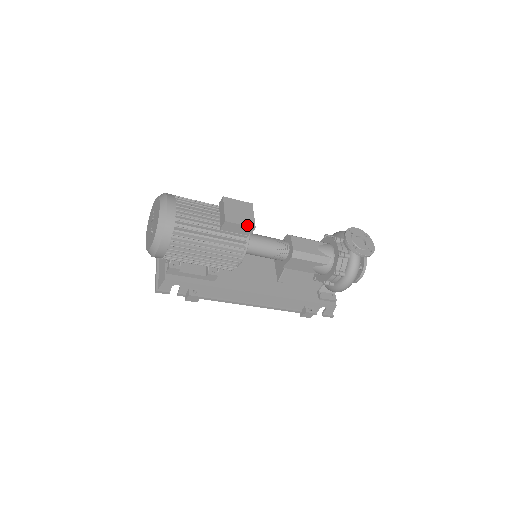
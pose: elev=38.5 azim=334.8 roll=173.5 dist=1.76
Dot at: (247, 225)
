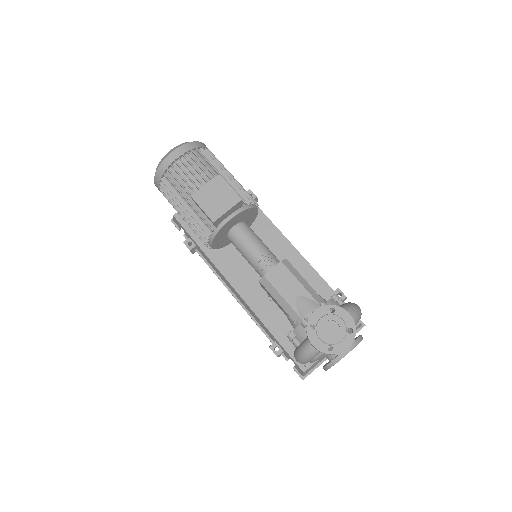
Dot at: (208, 214)
